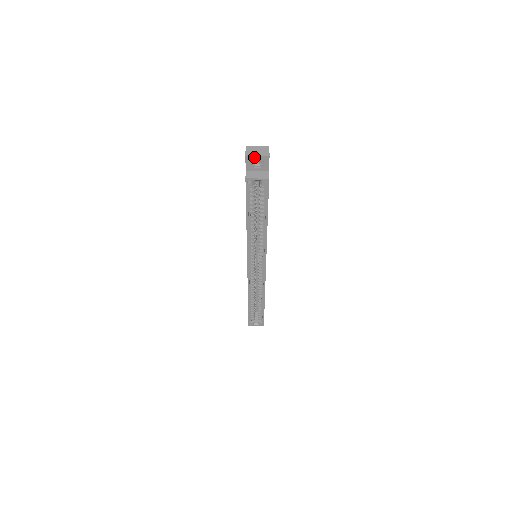
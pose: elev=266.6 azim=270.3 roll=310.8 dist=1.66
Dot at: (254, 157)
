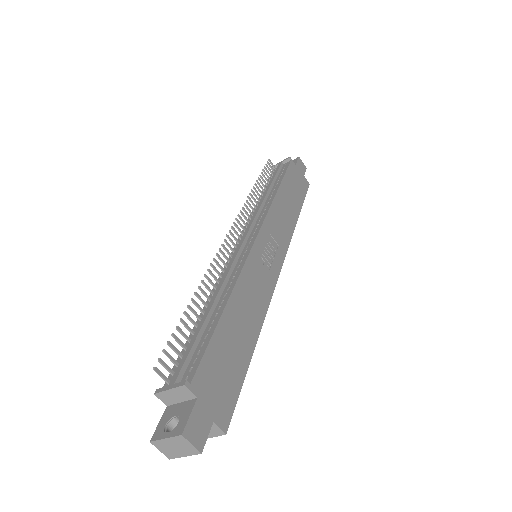
Dot at: (181, 455)
